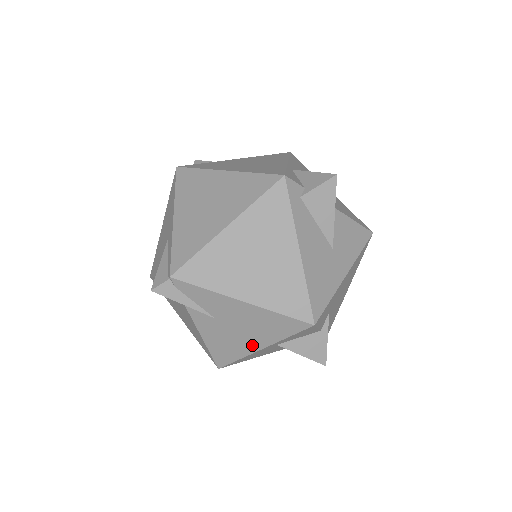
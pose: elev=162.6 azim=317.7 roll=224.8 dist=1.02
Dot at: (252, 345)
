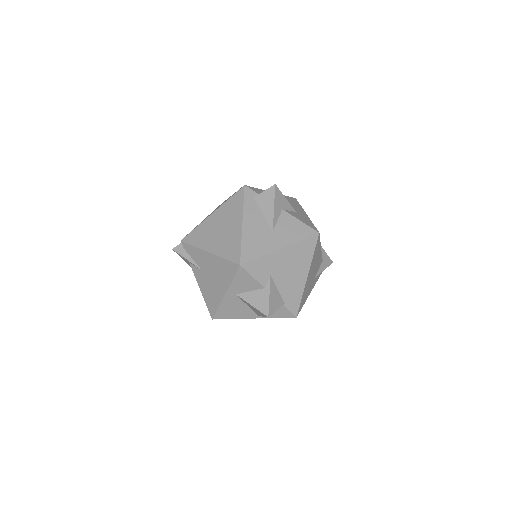
Dot at: (220, 291)
